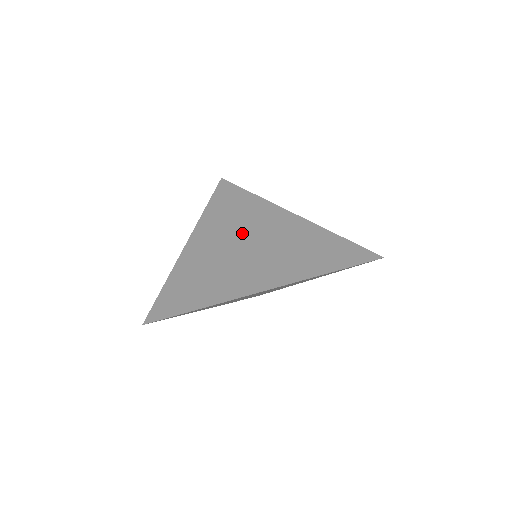
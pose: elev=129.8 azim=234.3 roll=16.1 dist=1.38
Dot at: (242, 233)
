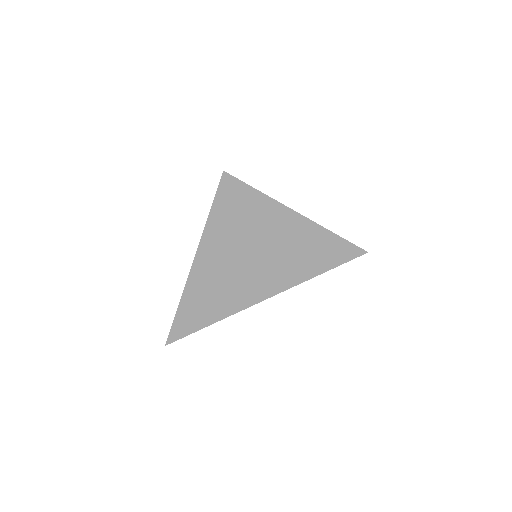
Dot at: (243, 238)
